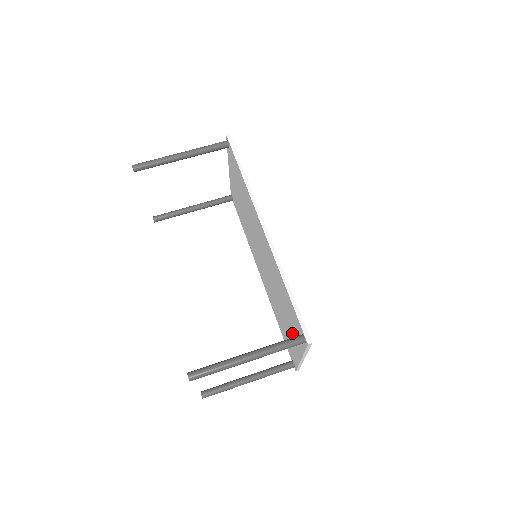
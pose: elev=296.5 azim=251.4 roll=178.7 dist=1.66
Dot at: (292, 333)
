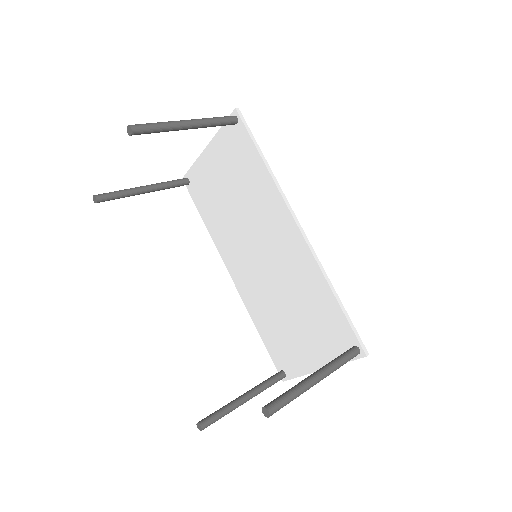
Dot at: (311, 343)
